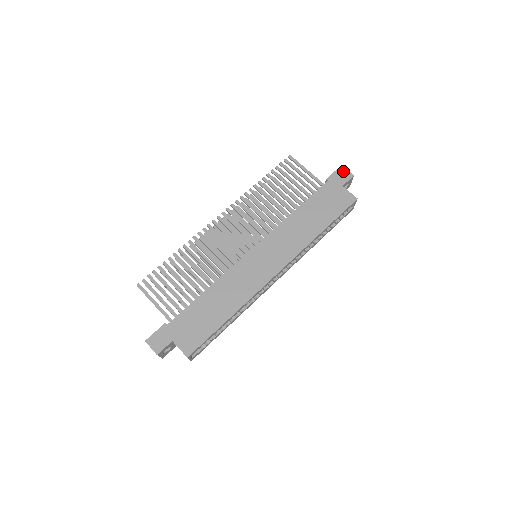
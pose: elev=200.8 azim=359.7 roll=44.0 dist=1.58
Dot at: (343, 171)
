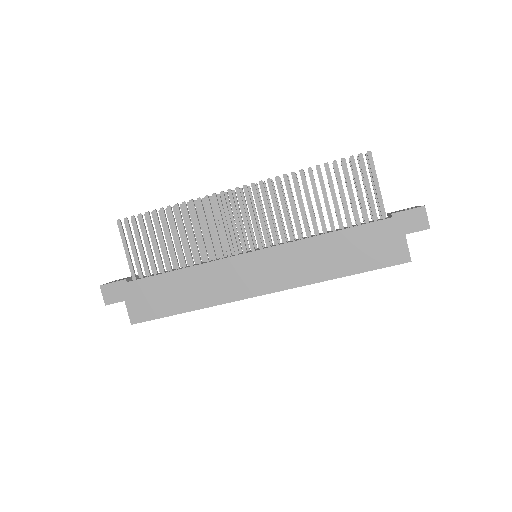
Dot at: (420, 215)
